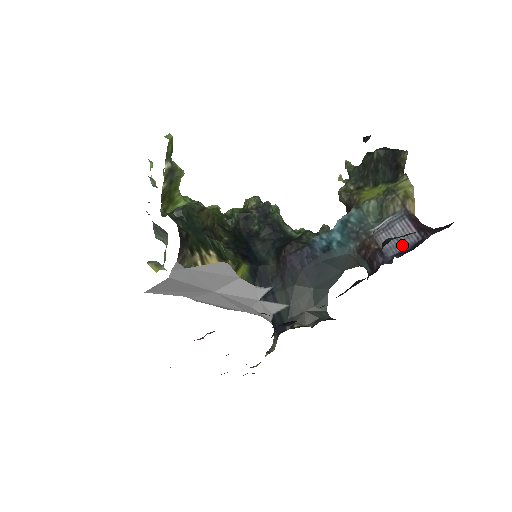
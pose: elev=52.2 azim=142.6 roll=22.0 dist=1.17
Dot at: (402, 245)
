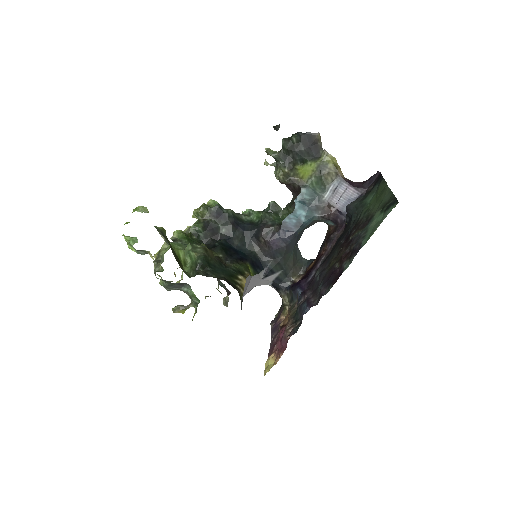
Dot at: (350, 202)
